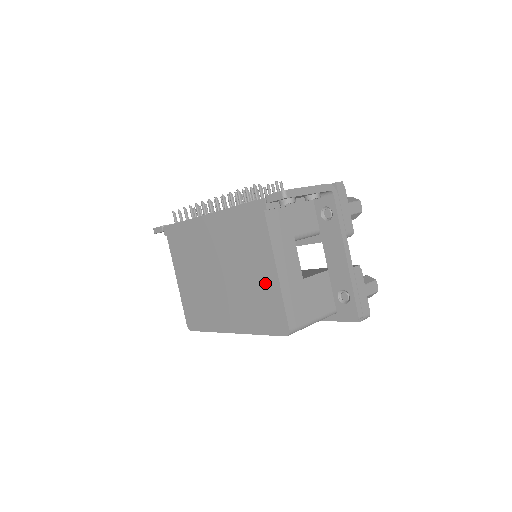
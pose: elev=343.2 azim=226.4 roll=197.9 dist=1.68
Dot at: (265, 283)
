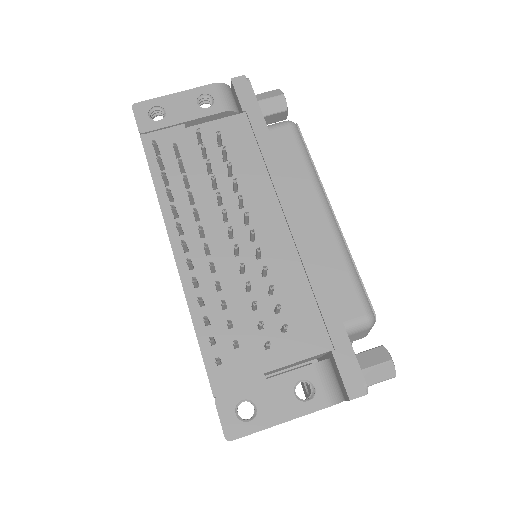
Dot at: occluded
